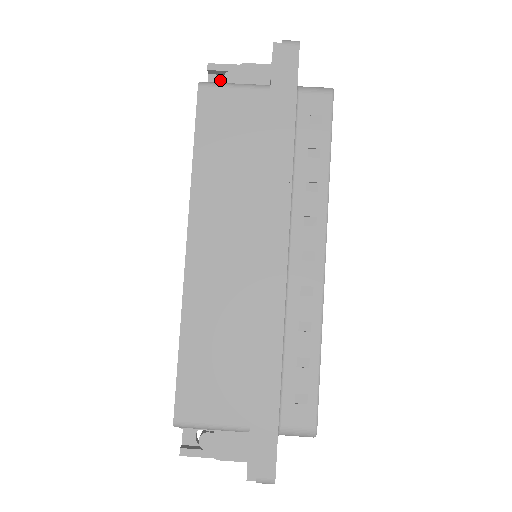
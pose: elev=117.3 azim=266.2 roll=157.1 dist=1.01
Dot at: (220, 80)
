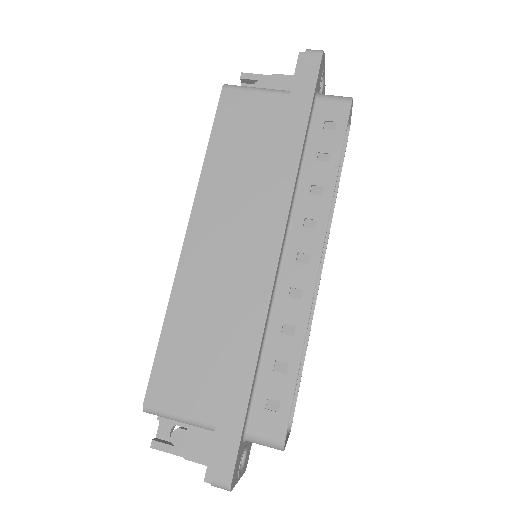
Dot at: occluded
